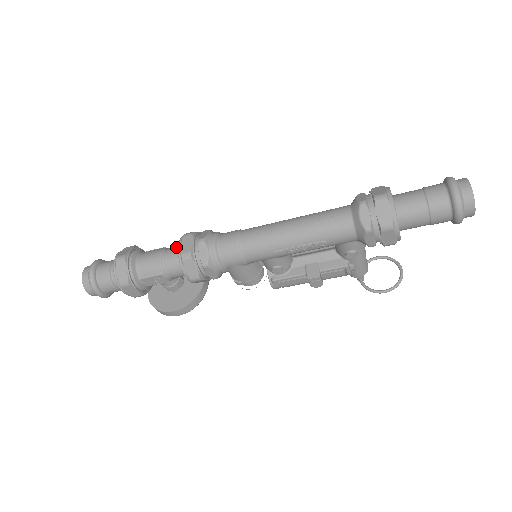
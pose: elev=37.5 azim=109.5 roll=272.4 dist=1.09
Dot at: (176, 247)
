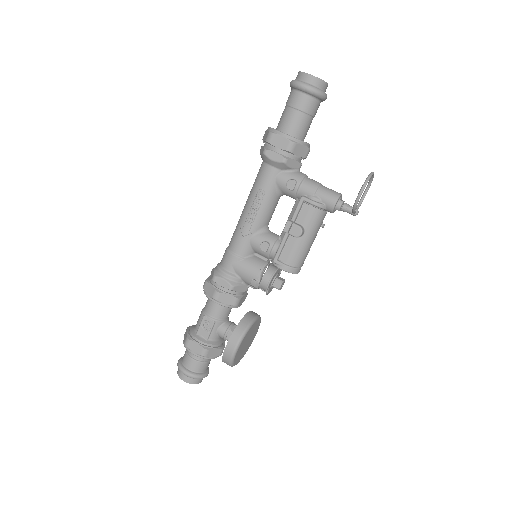
Dot at: occluded
